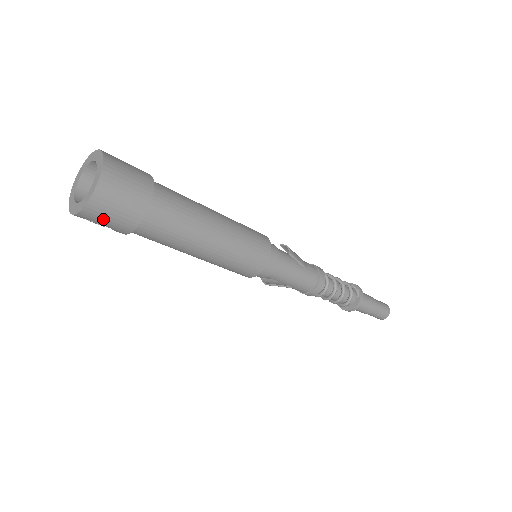
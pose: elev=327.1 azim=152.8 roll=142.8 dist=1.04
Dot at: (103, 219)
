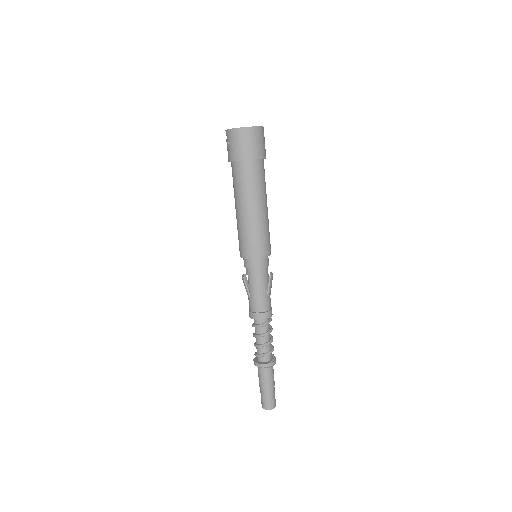
Dot at: (233, 142)
